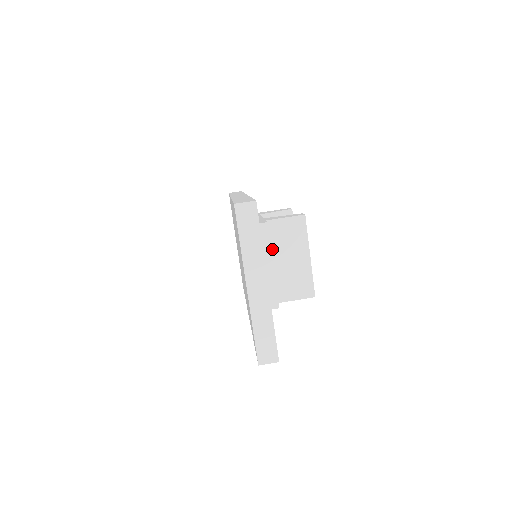
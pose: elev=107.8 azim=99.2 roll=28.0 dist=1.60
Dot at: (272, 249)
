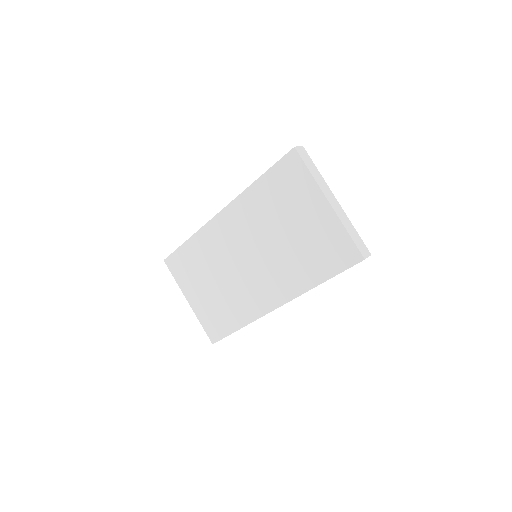
Dot at: occluded
